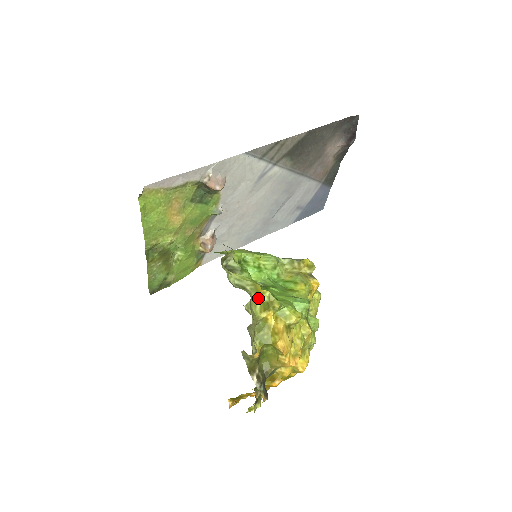
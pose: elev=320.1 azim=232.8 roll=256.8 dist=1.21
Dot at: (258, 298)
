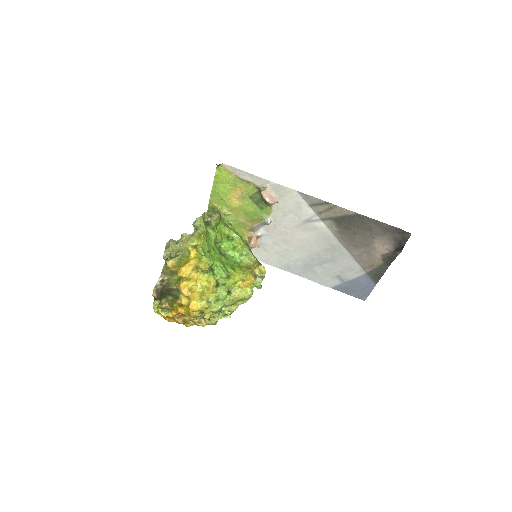
Dot at: (198, 241)
